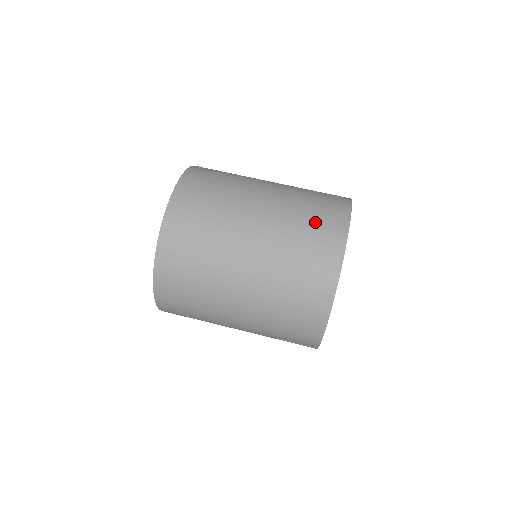
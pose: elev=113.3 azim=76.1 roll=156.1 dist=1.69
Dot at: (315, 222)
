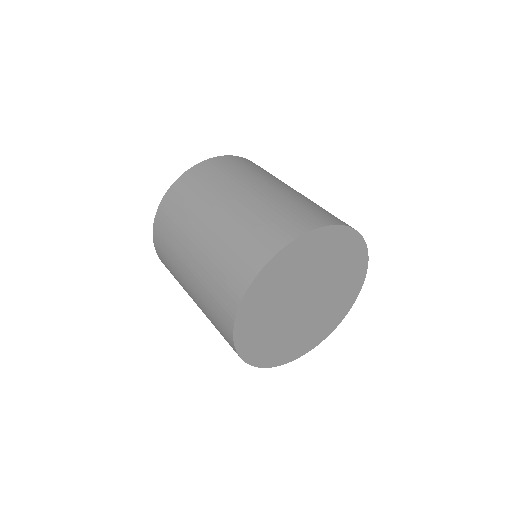
Dot at: (241, 250)
